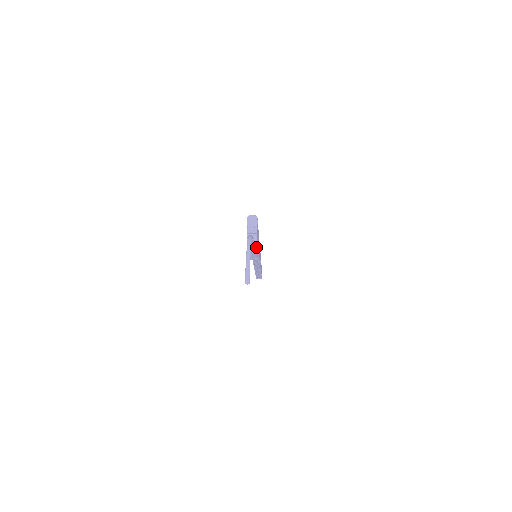
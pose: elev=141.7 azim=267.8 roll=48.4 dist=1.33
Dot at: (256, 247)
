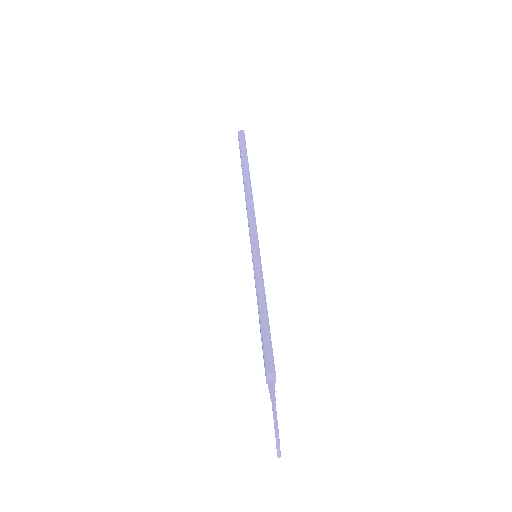
Dot at: (275, 381)
